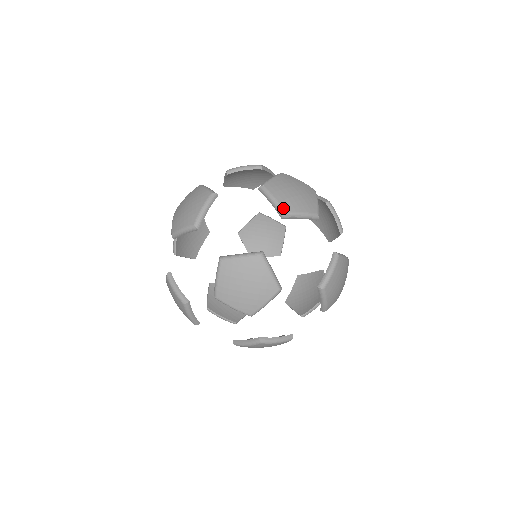
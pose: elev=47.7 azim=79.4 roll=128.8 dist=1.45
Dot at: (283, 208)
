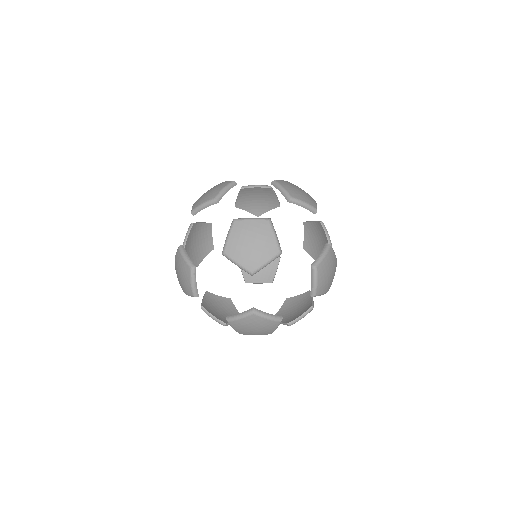
Dot at: (290, 194)
